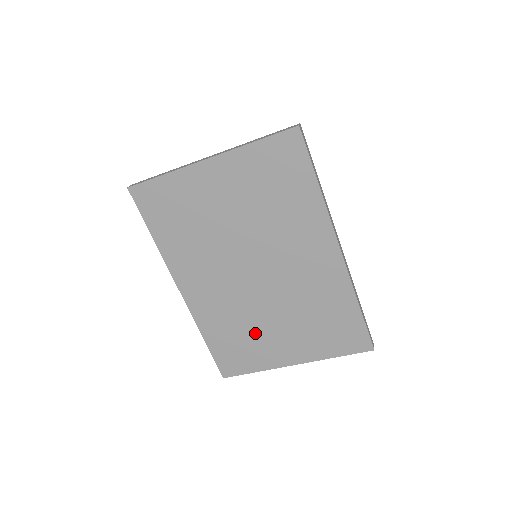
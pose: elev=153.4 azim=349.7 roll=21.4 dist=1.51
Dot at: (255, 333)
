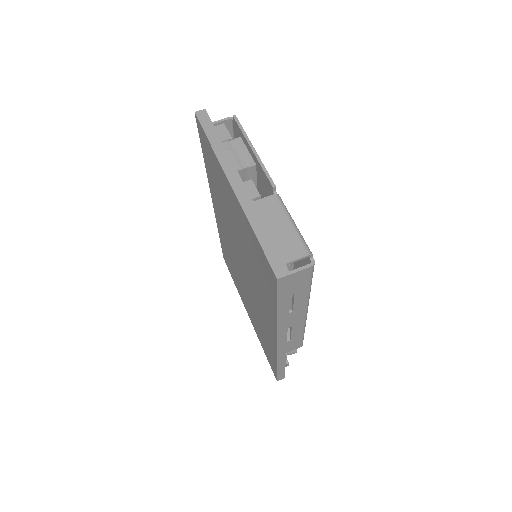
Dot at: occluded
